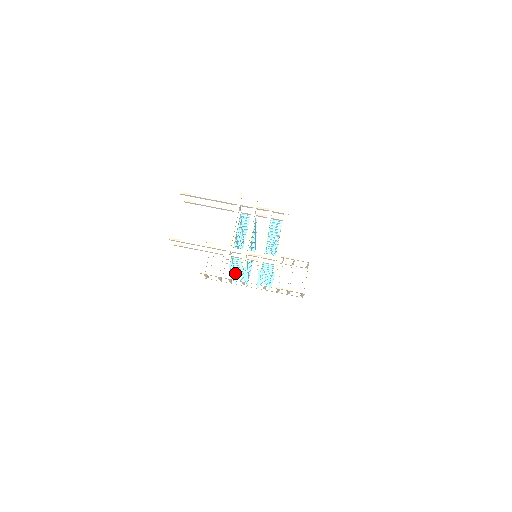
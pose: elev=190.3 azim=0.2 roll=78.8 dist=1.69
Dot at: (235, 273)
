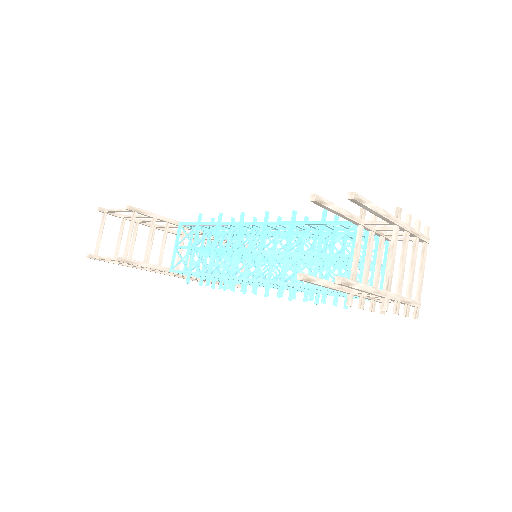
Dot at: (211, 275)
